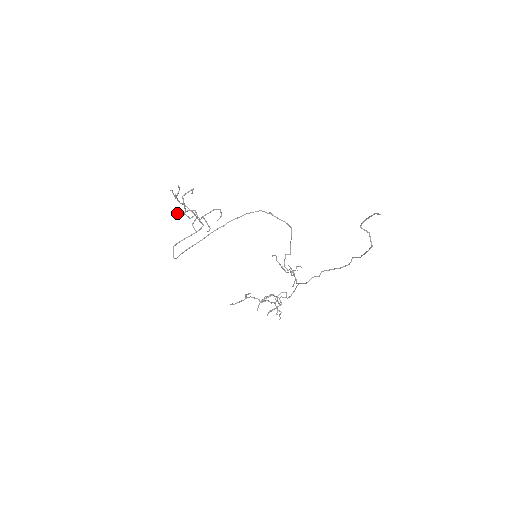
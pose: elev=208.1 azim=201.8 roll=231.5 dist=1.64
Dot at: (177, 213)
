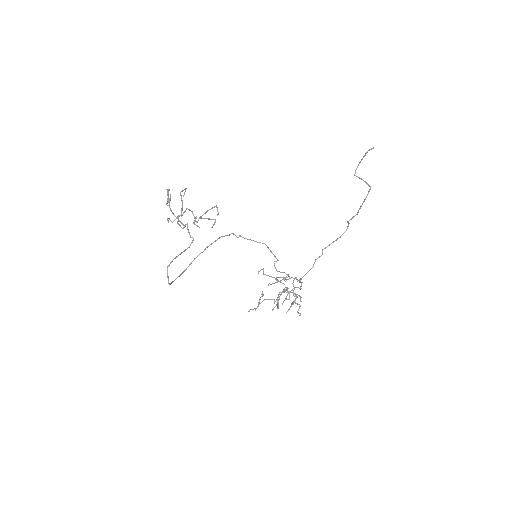
Dot at: (171, 221)
